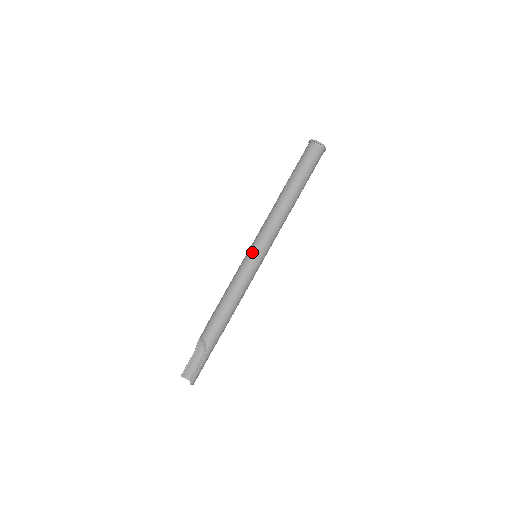
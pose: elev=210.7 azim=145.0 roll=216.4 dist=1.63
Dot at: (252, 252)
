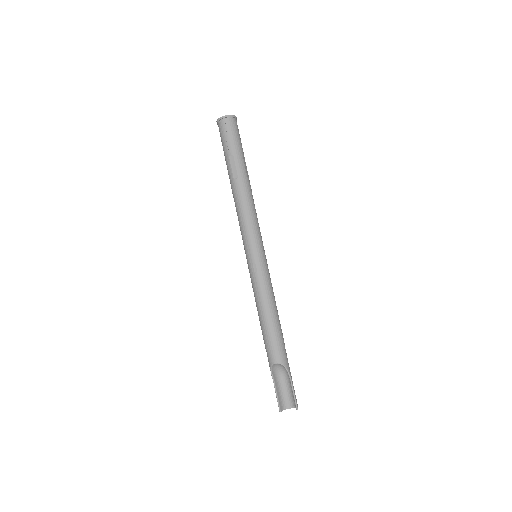
Dot at: (254, 254)
